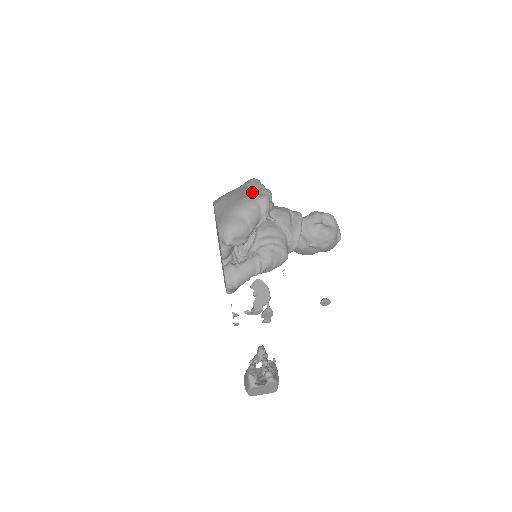
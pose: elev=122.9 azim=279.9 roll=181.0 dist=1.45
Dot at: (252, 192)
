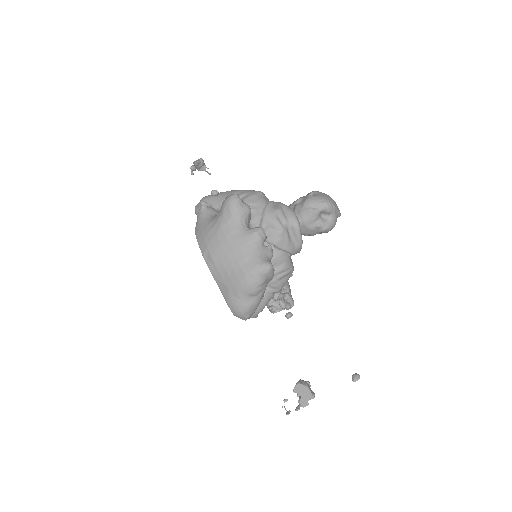
Dot at: (247, 252)
